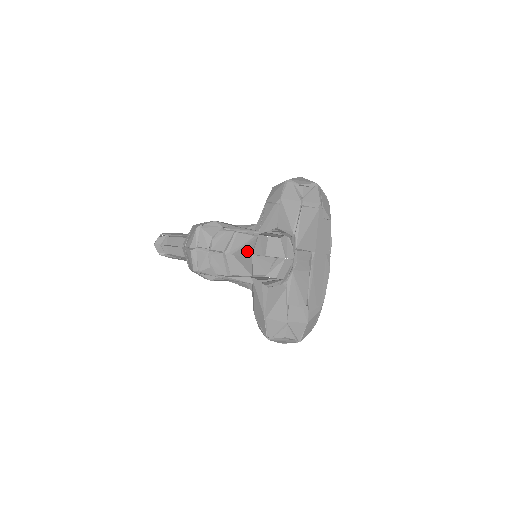
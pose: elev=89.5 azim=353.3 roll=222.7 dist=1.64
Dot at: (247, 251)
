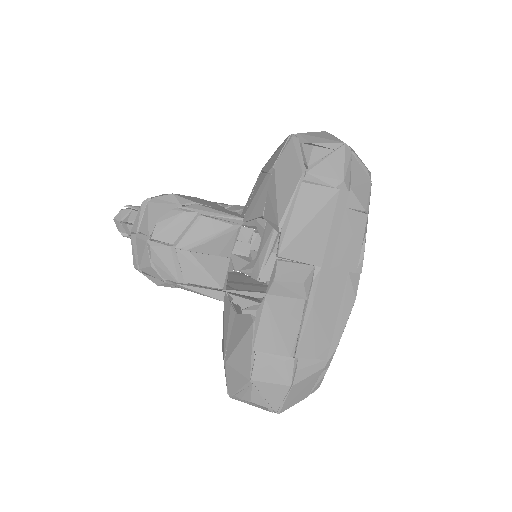
Dot at: (219, 248)
